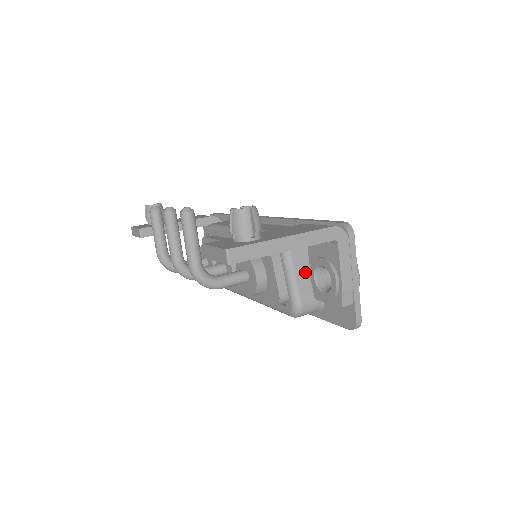
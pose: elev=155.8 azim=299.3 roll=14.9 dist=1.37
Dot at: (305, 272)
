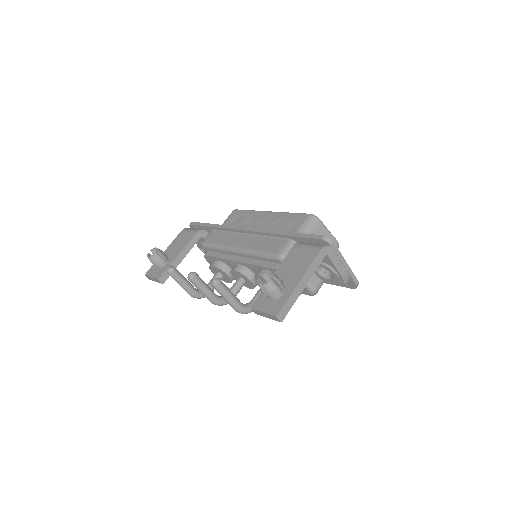
Dot at: occluded
